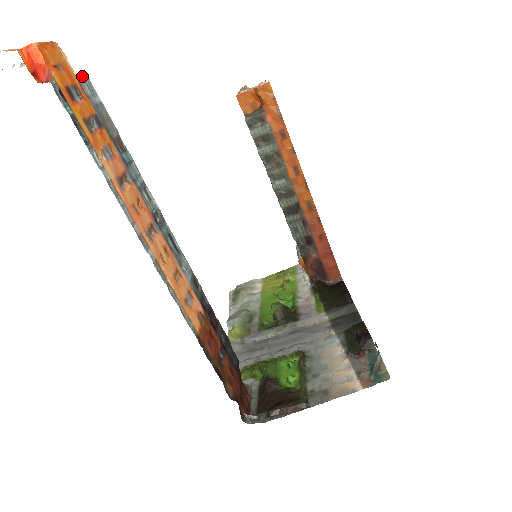
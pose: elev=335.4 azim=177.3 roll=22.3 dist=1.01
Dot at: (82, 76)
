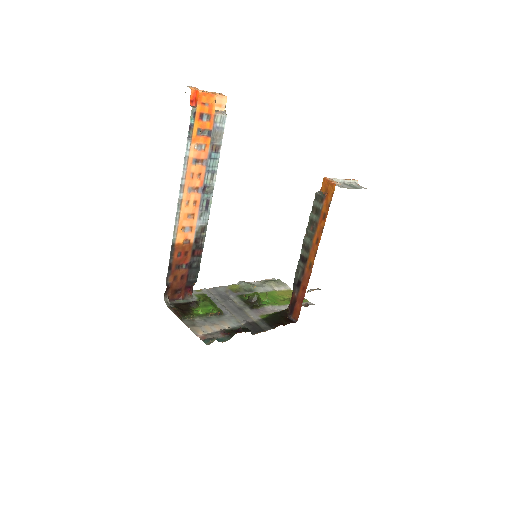
Dot at: (223, 113)
